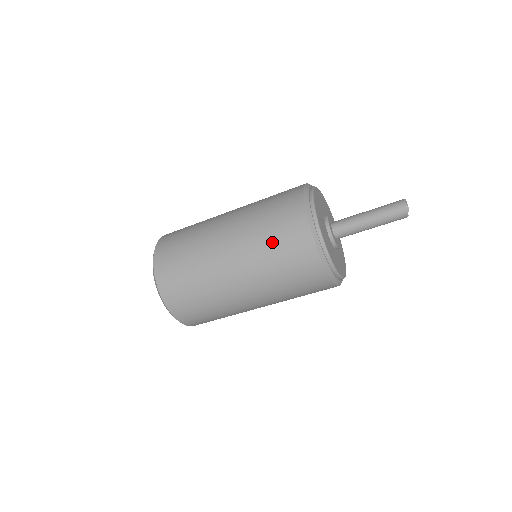
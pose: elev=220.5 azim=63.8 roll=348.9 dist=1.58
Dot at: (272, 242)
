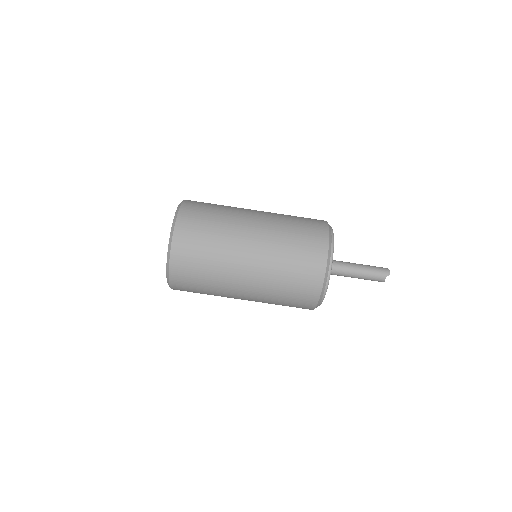
Dot at: (295, 229)
